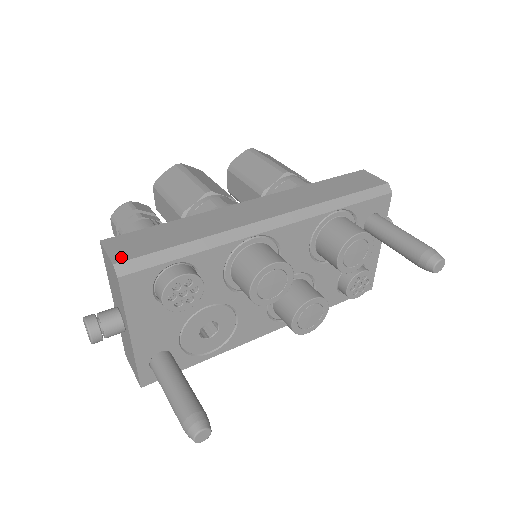
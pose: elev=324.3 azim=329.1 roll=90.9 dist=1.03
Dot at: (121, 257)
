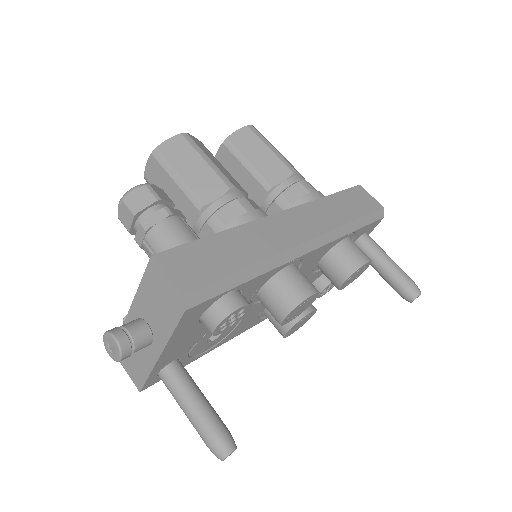
Dot at: (187, 285)
